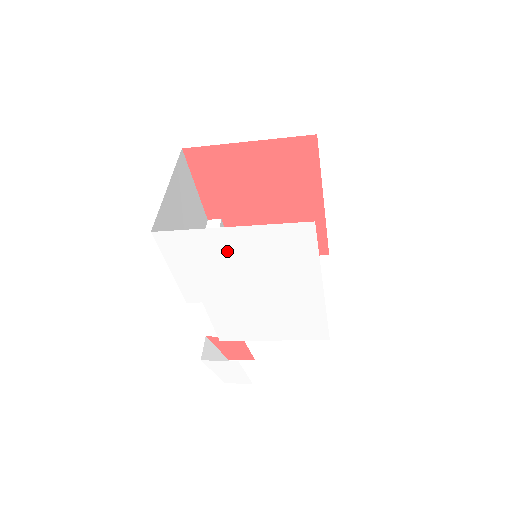
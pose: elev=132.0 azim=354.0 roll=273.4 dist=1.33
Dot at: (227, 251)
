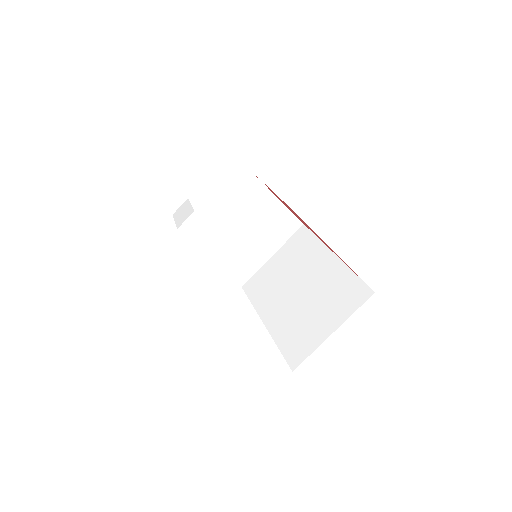
Dot at: occluded
